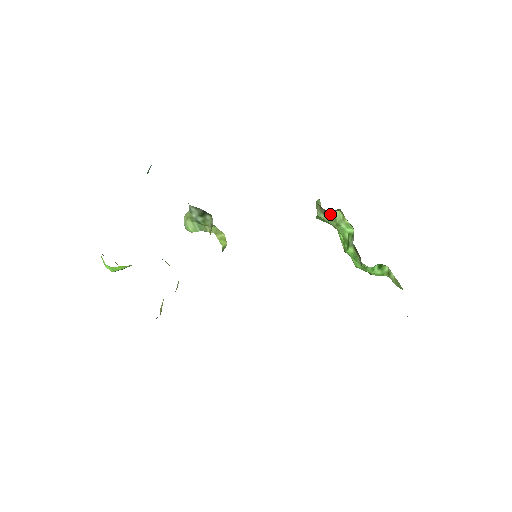
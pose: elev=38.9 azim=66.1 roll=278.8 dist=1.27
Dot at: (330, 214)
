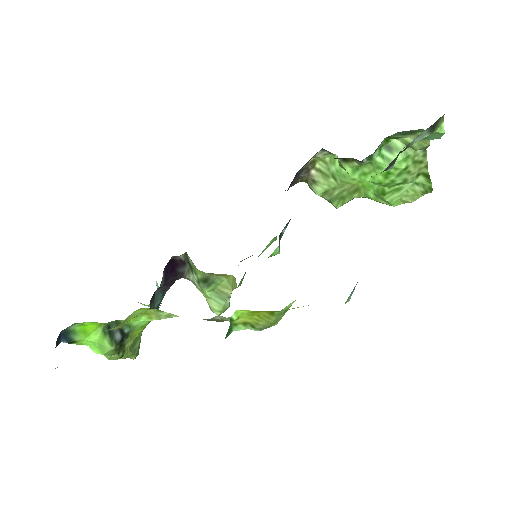
Dot at: (318, 177)
